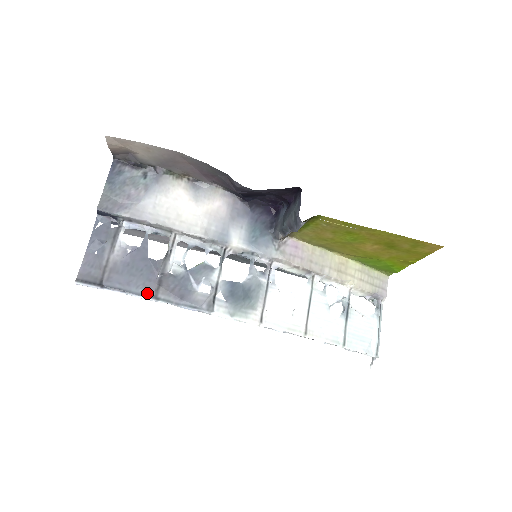
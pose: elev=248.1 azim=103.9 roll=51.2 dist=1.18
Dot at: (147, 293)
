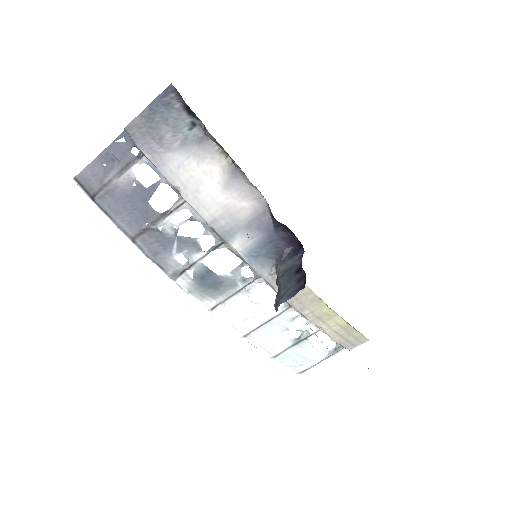
Dot at: (128, 231)
